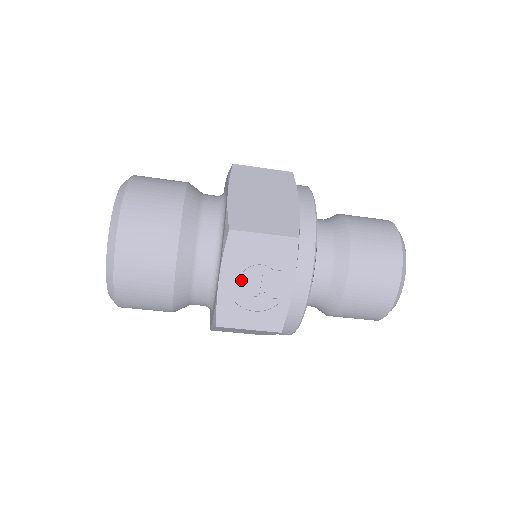
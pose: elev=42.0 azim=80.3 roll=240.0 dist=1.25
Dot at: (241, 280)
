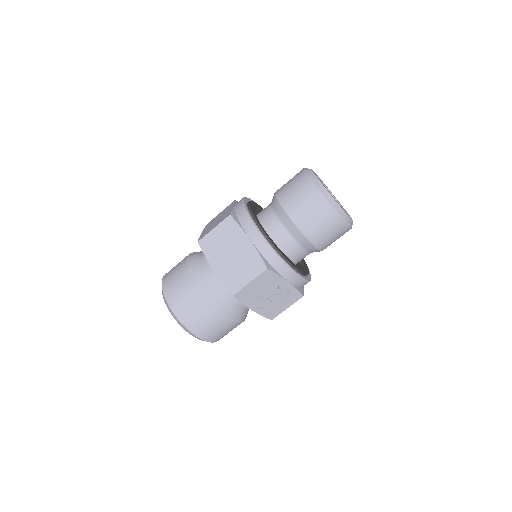
Dot at: (261, 301)
